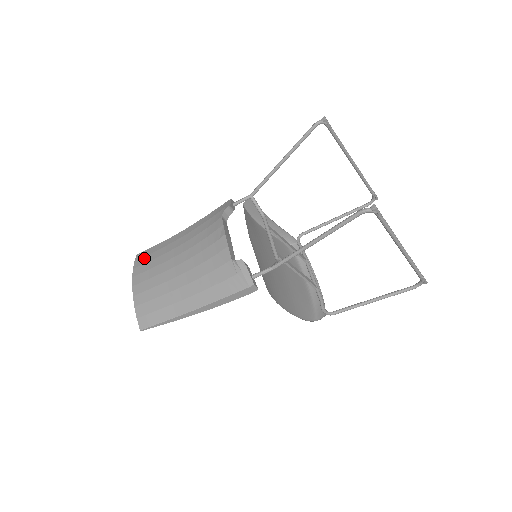
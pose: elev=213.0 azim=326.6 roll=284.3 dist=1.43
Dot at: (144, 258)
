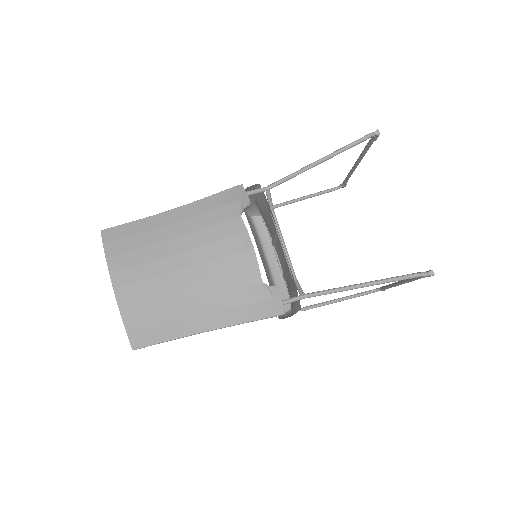
Dot at: (120, 243)
